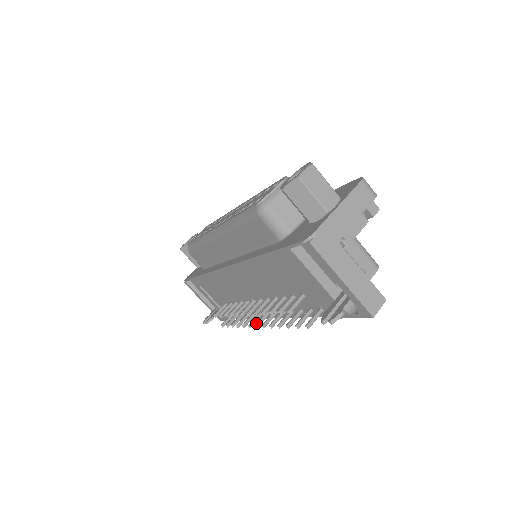
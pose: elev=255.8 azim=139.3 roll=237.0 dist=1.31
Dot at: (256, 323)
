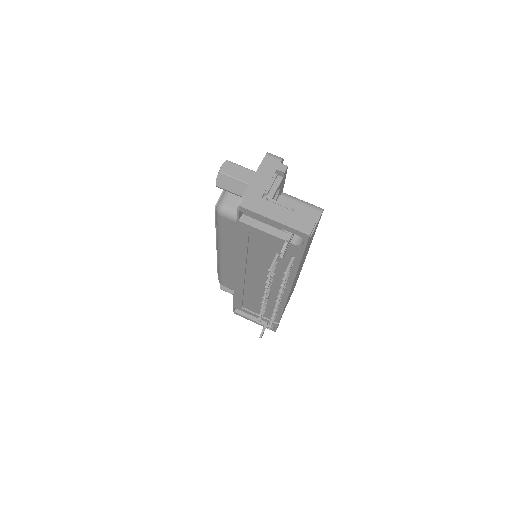
Dot at: (275, 304)
